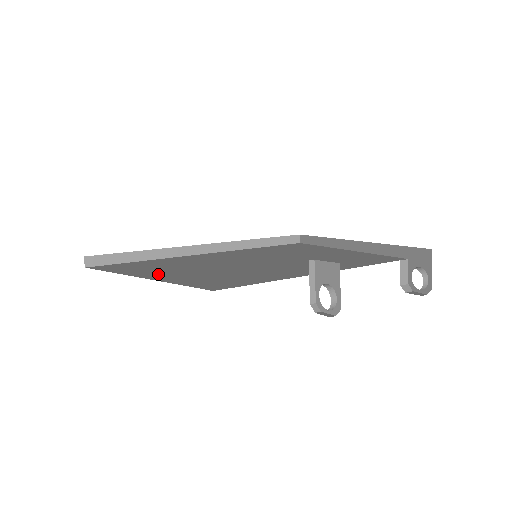
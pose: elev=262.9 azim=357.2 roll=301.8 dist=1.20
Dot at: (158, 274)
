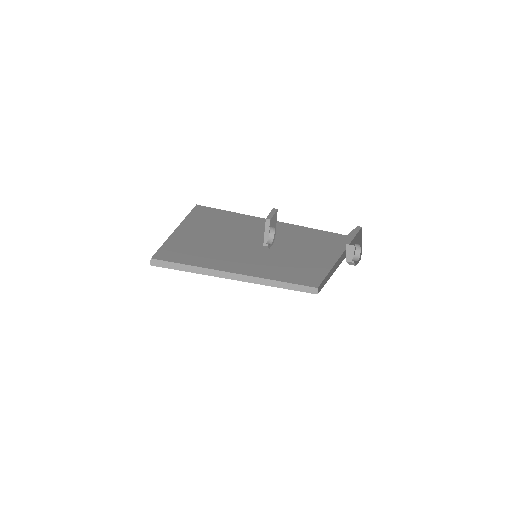
Dot at: occluded
